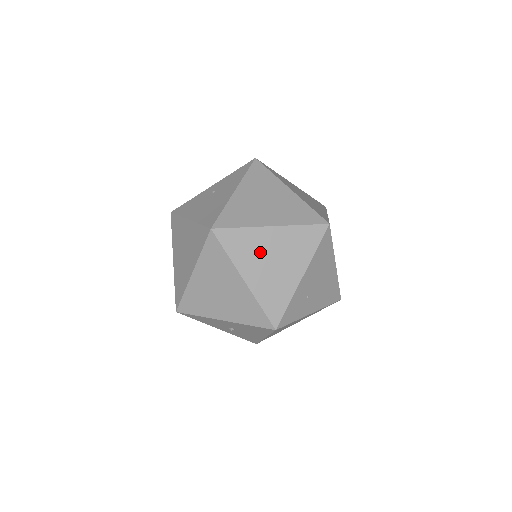
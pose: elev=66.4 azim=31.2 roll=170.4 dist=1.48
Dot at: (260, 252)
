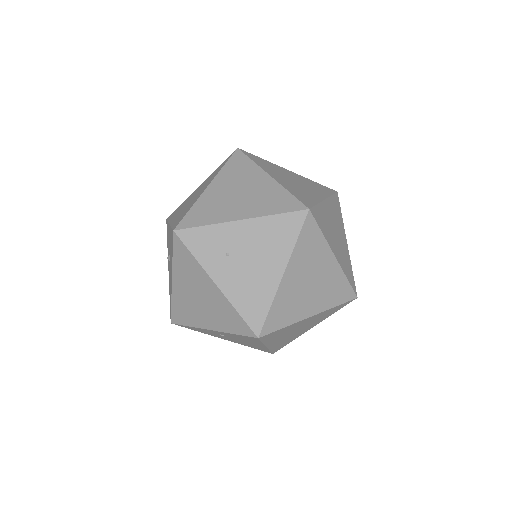
Dot at: (241, 182)
